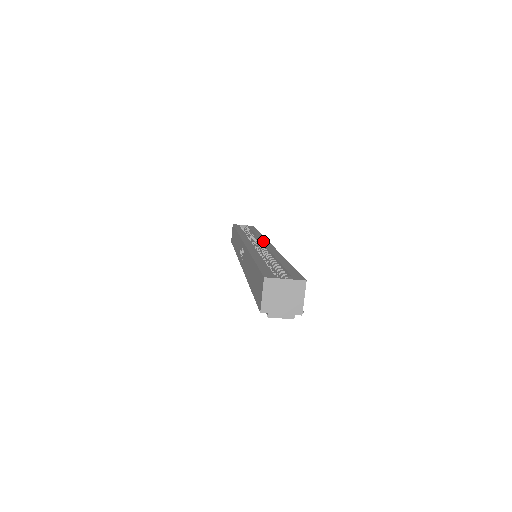
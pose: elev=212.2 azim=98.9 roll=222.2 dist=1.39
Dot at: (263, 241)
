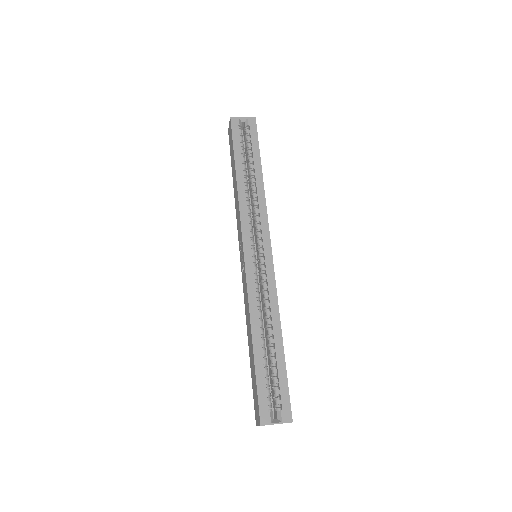
Dot at: (264, 239)
